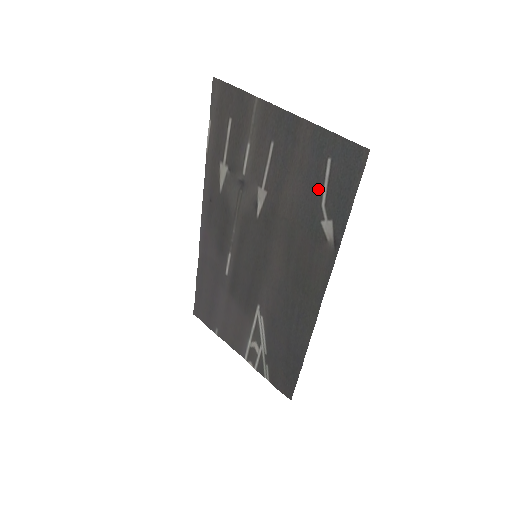
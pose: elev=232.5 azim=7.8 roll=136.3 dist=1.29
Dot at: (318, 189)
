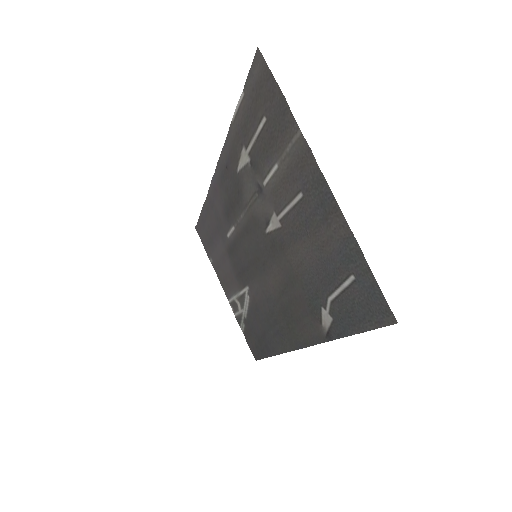
Dot at: (331, 283)
